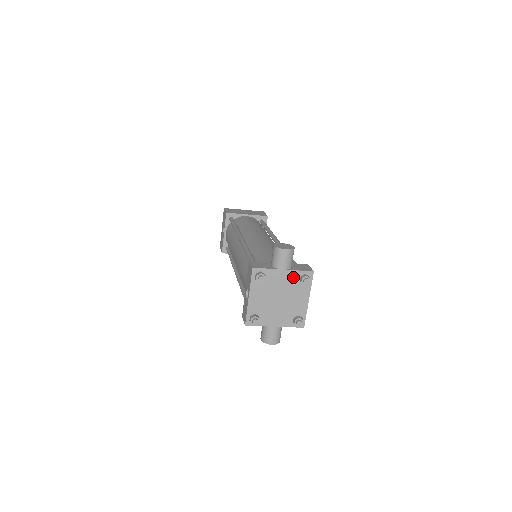
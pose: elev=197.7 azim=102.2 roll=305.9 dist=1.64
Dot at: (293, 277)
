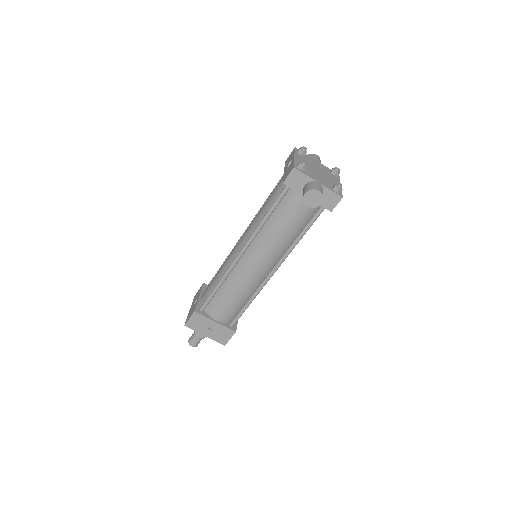
Dot at: (325, 168)
